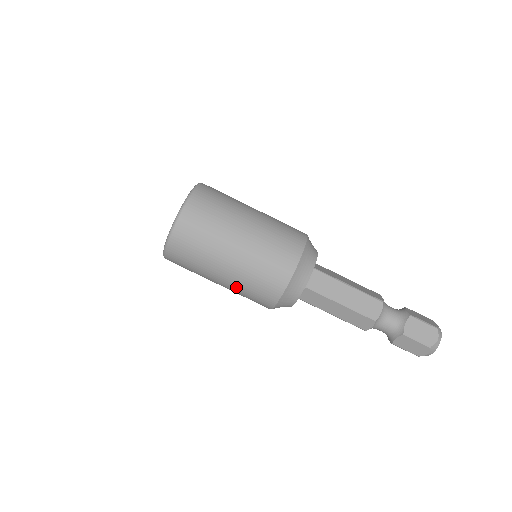
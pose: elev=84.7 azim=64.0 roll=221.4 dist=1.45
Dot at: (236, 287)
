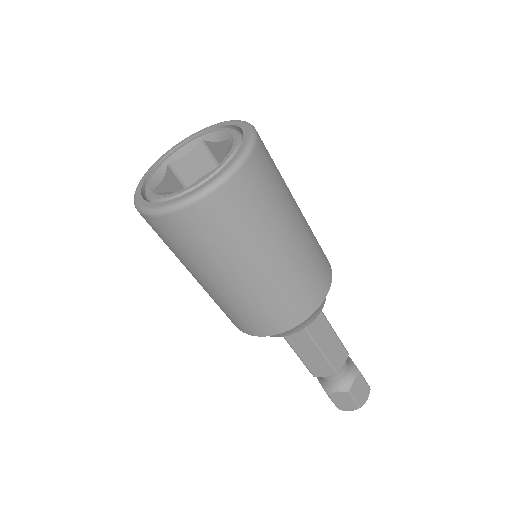
Dot at: (232, 300)
